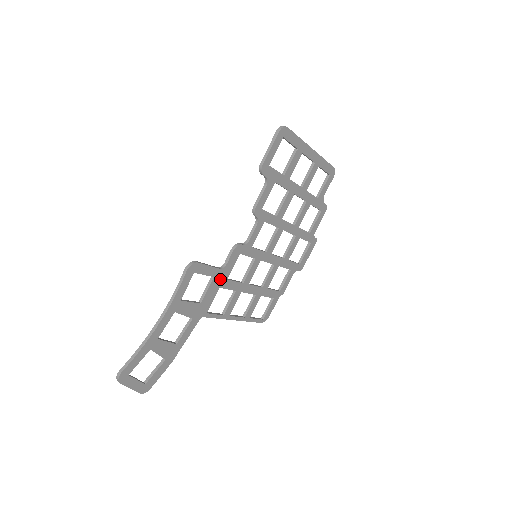
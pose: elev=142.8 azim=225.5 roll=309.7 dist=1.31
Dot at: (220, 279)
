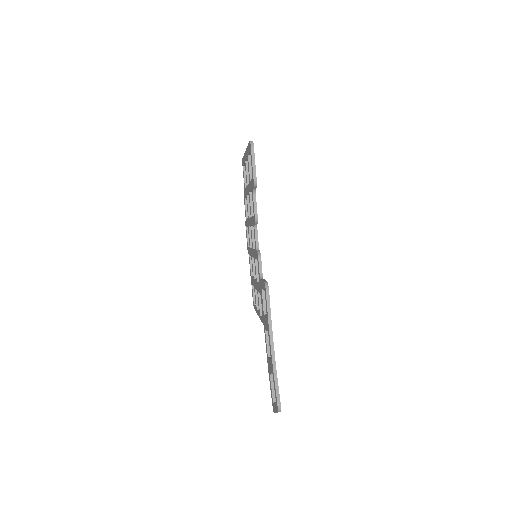
Dot at: occluded
